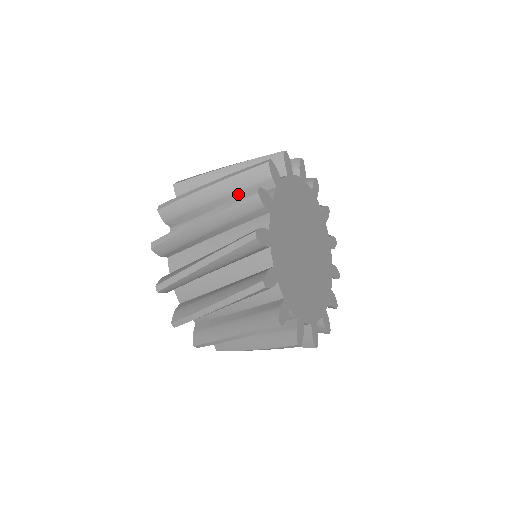
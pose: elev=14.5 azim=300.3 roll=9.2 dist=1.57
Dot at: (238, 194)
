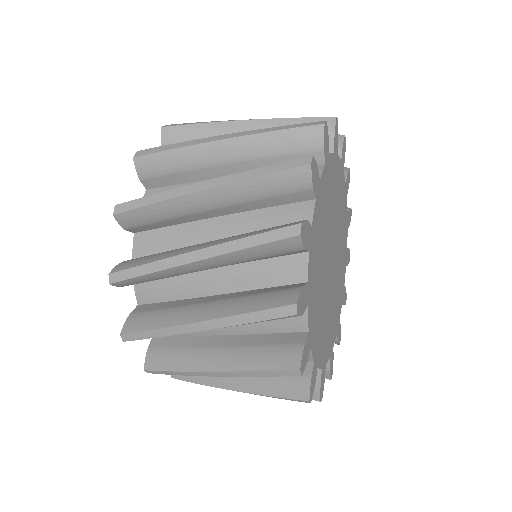
Dot at: occluded
